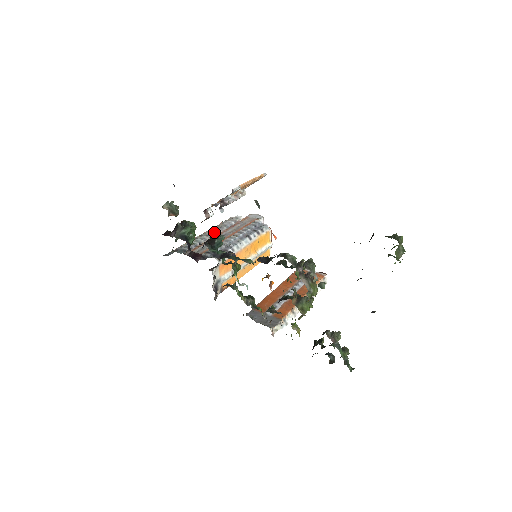
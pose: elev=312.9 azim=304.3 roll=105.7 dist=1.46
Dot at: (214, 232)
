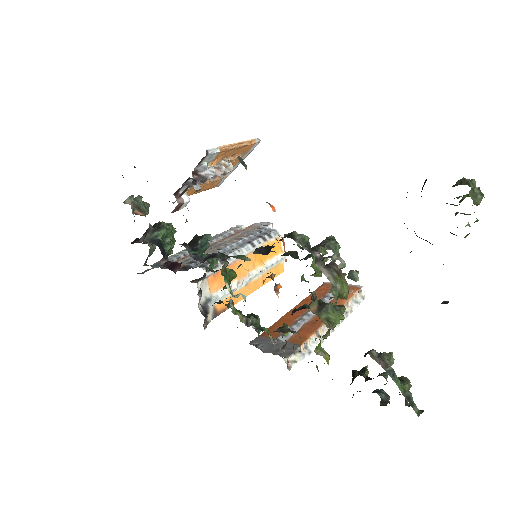
Dot at: occluded
